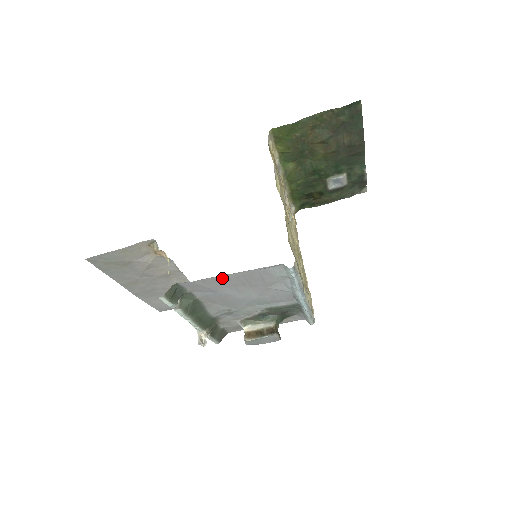
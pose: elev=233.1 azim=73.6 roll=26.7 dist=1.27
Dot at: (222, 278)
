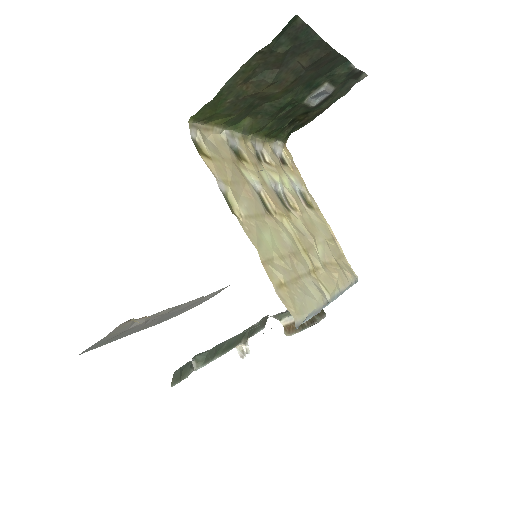
Dot at: occluded
